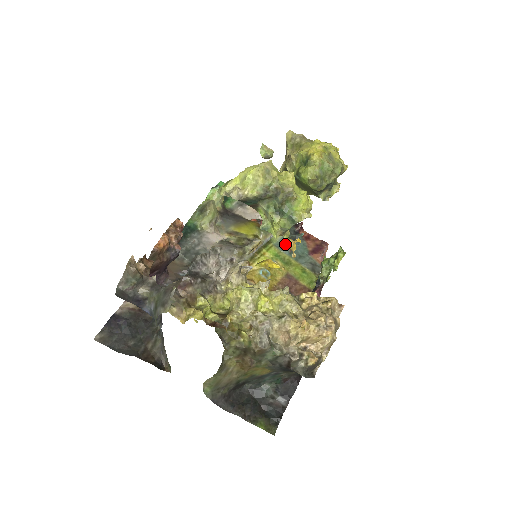
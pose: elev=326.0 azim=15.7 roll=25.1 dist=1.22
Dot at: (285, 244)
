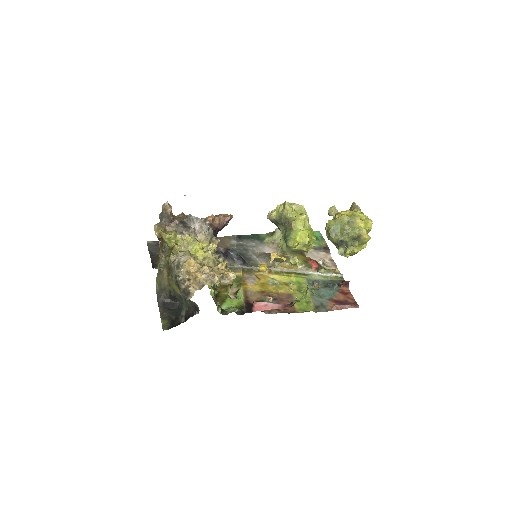
Dot at: (313, 281)
